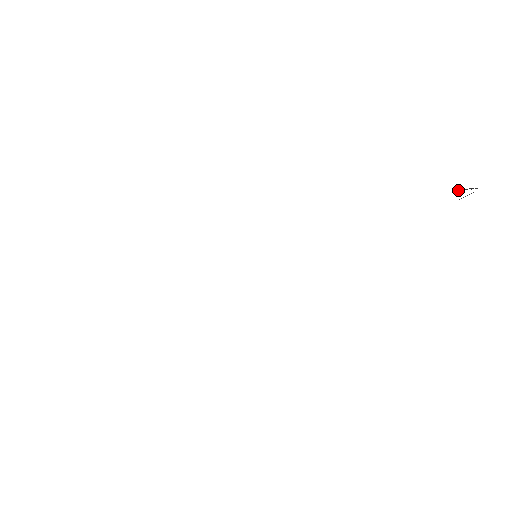
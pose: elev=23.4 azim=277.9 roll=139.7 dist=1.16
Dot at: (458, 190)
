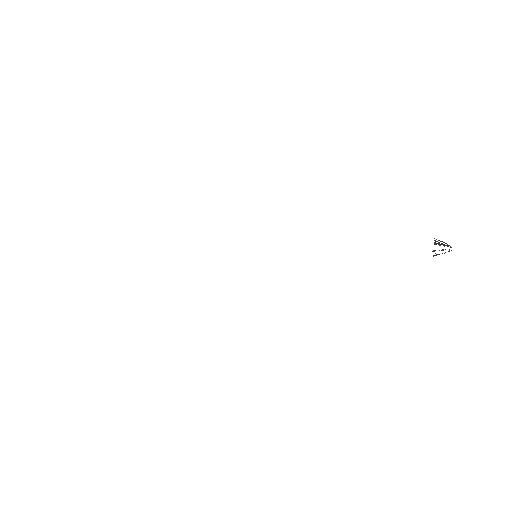
Dot at: (434, 244)
